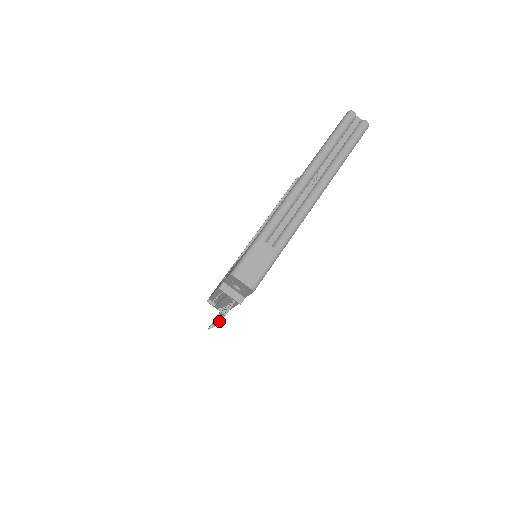
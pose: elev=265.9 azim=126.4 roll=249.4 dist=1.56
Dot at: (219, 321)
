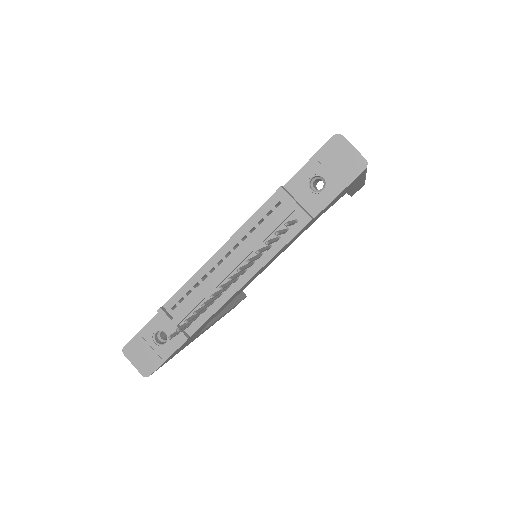
Dot at: occluded
